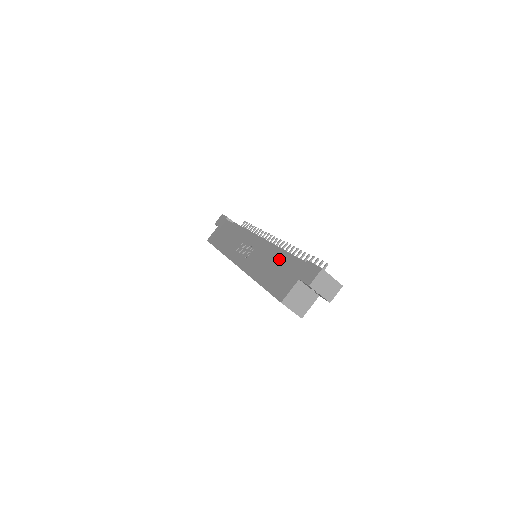
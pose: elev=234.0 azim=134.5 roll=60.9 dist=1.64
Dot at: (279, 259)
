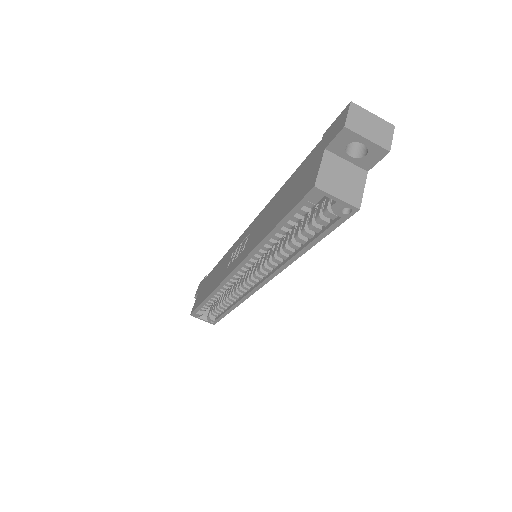
Dot at: (285, 189)
